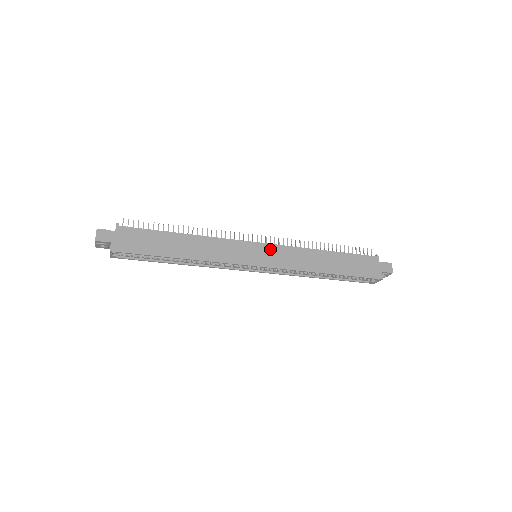
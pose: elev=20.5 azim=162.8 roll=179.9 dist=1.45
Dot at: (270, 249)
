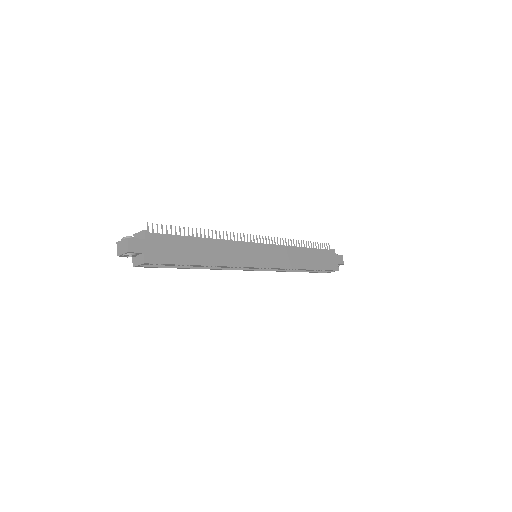
Dot at: (269, 249)
